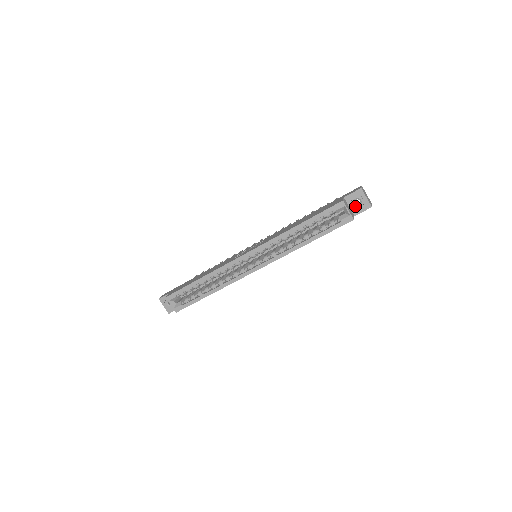
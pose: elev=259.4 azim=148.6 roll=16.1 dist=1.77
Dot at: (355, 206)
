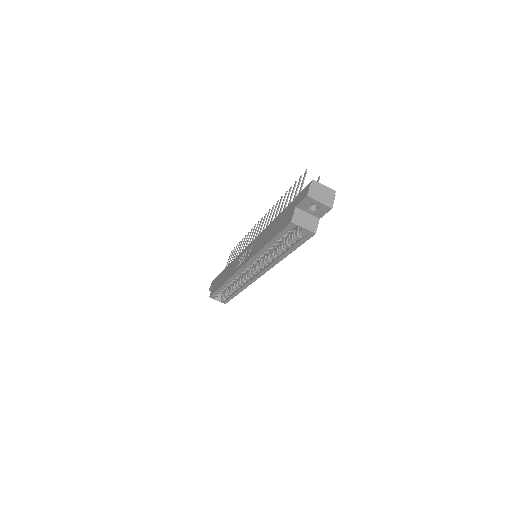
Dot at: (313, 211)
